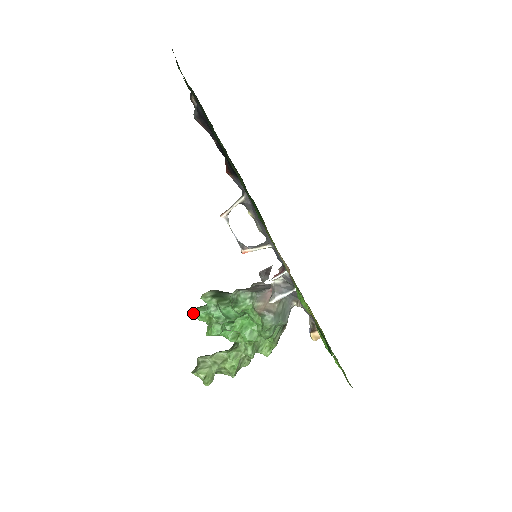
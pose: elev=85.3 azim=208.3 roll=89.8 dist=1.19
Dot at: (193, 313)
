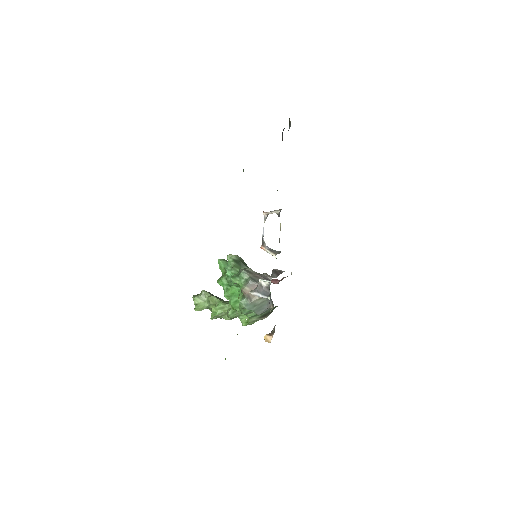
Dot at: (218, 261)
